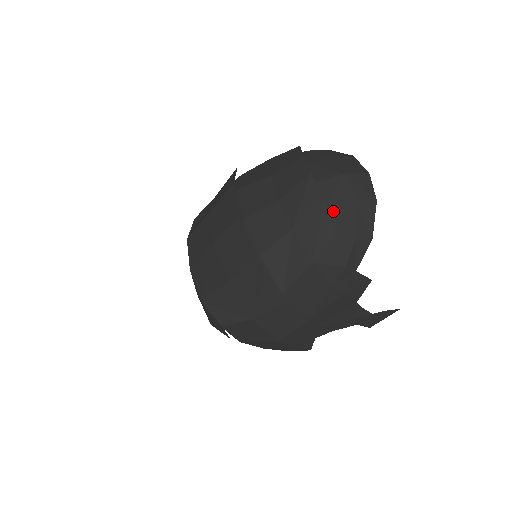
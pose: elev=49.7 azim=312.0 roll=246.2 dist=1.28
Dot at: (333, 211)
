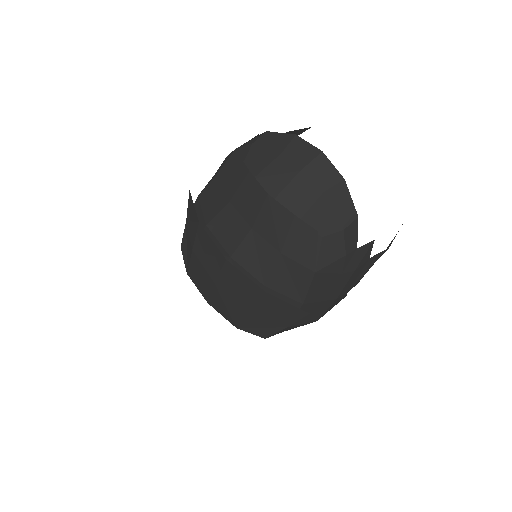
Dot at: (309, 218)
